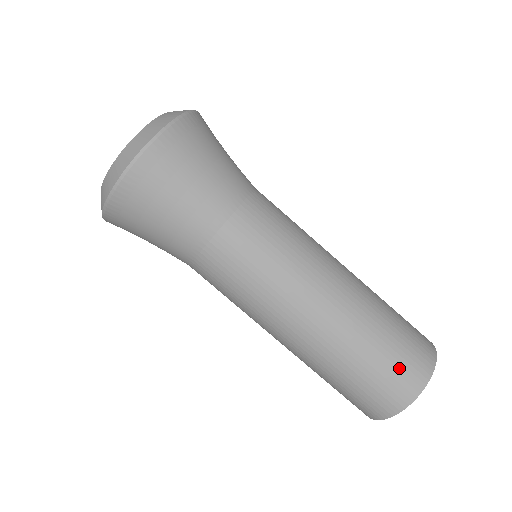
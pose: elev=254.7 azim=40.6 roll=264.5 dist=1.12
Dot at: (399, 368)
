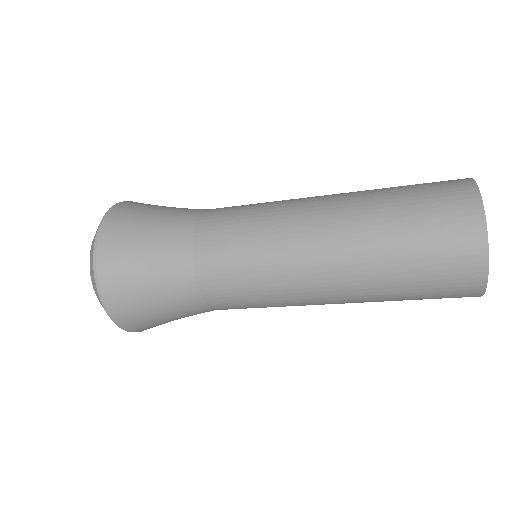
Dot at: (434, 187)
